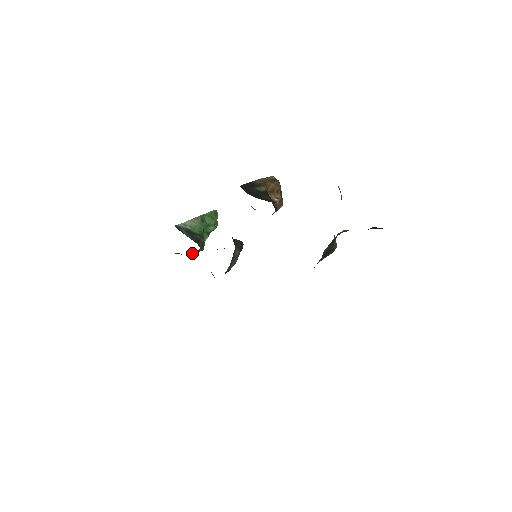
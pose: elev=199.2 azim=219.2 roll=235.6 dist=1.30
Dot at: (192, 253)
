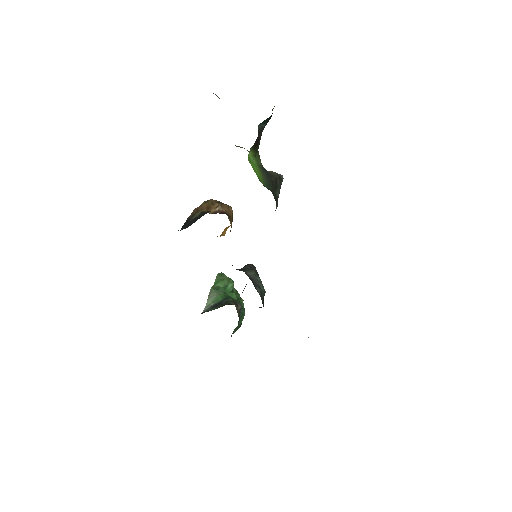
Dot at: (241, 317)
